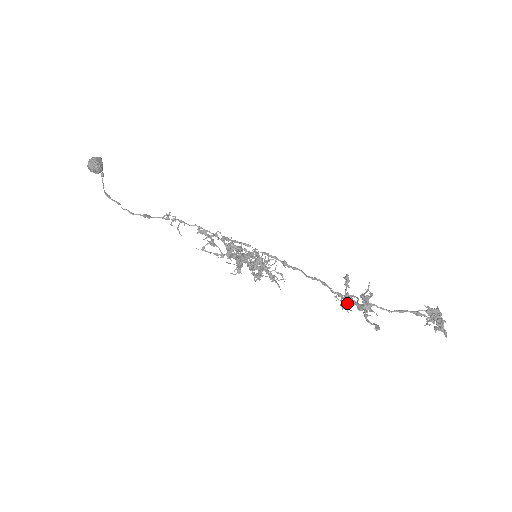
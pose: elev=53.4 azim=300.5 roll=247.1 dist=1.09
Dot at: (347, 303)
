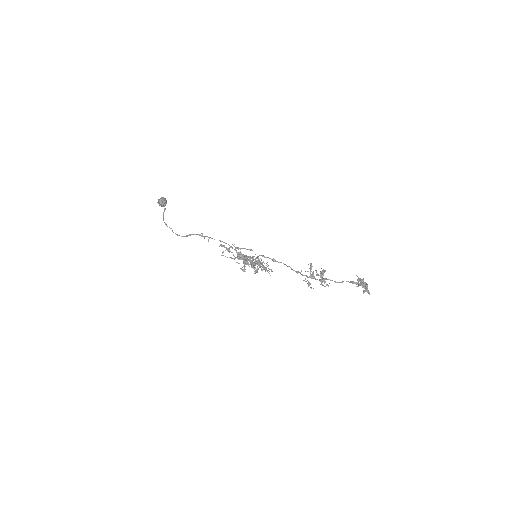
Dot at: (311, 277)
